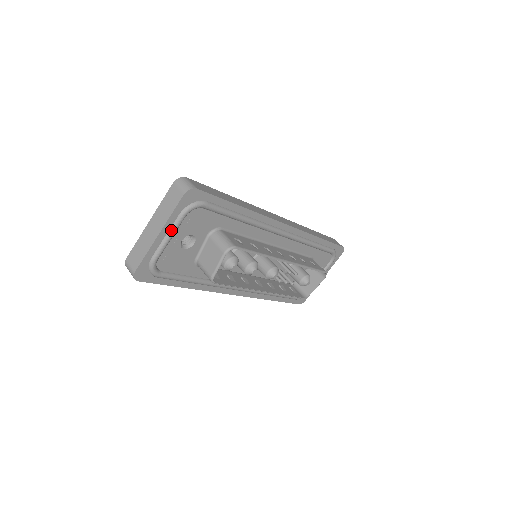
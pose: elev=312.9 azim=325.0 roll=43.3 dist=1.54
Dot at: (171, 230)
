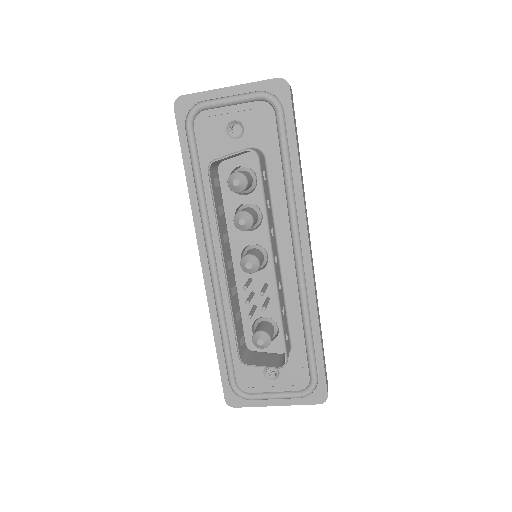
Dot at: (239, 95)
